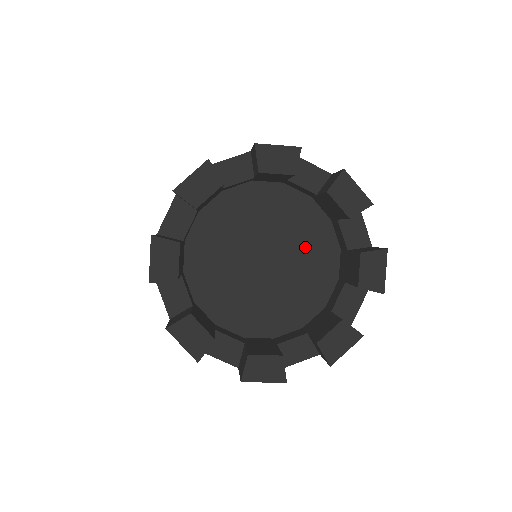
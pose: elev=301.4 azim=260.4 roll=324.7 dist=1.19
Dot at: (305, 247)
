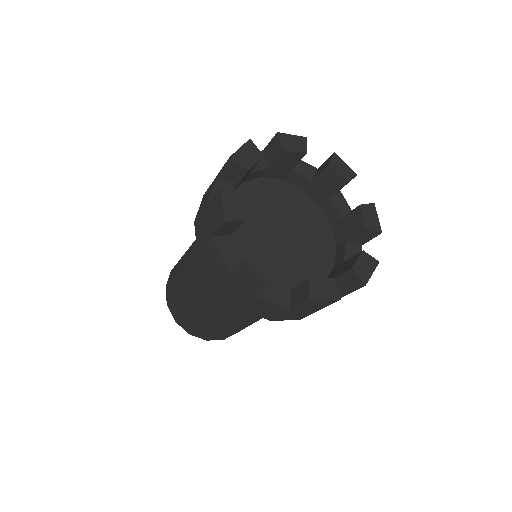
Dot at: (308, 224)
